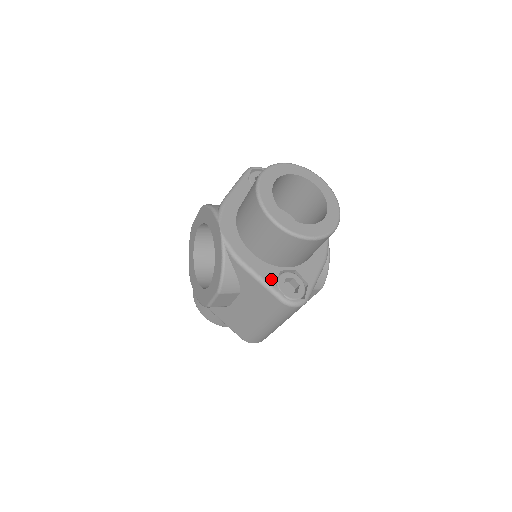
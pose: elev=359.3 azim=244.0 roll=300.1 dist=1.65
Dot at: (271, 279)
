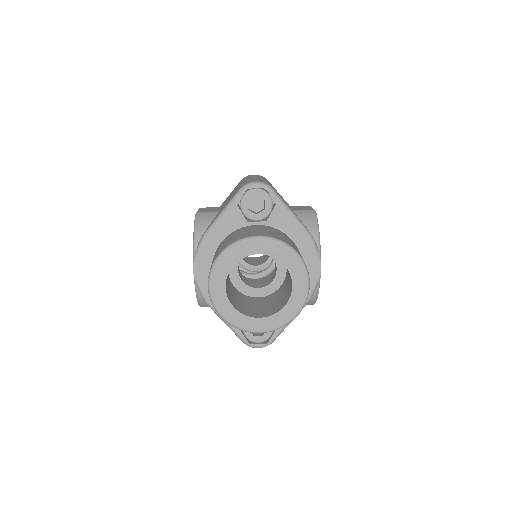
Dot at: occluded
